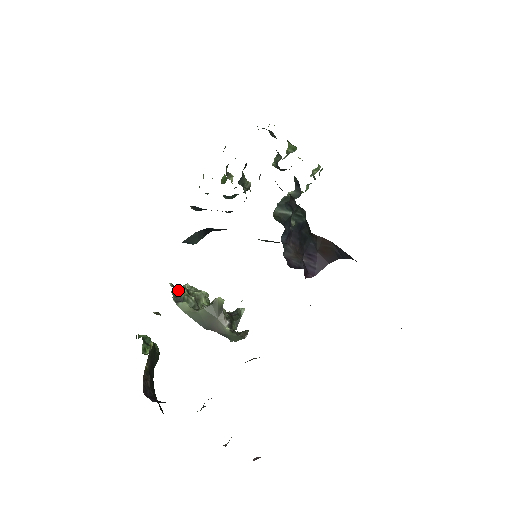
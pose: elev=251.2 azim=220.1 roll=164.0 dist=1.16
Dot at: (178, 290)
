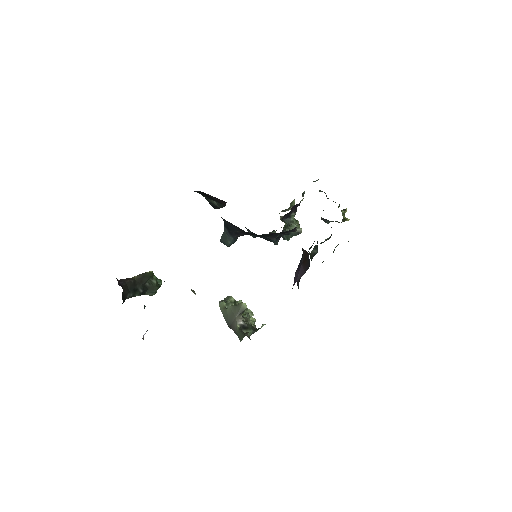
Dot at: (228, 298)
